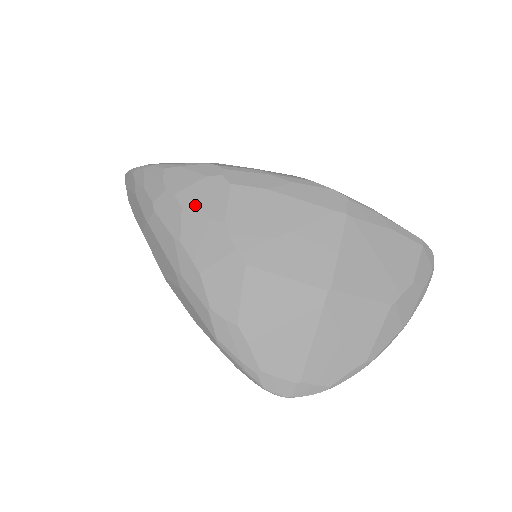
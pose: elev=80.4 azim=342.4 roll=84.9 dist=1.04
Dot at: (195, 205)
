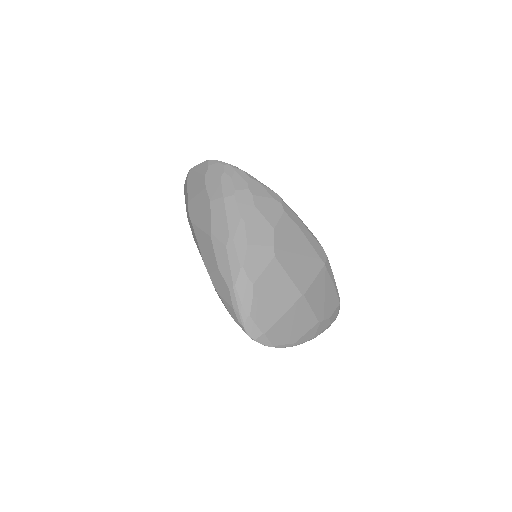
Dot at: (262, 209)
